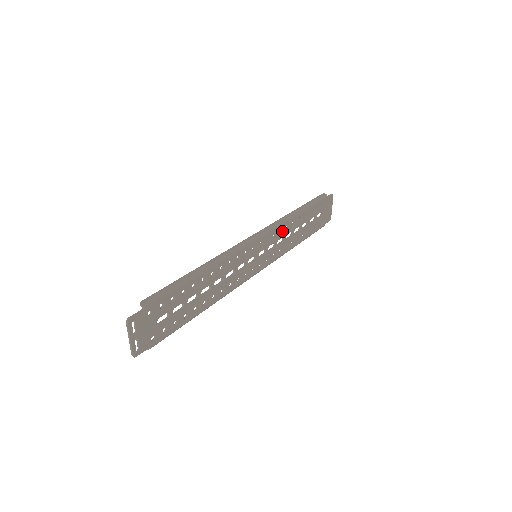
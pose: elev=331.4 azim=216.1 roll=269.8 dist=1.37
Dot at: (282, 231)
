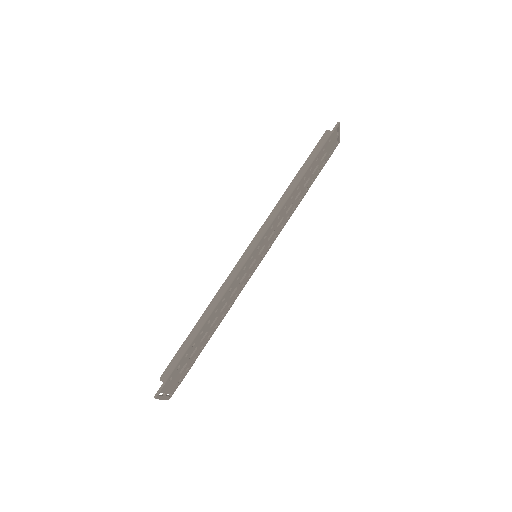
Dot at: (280, 215)
